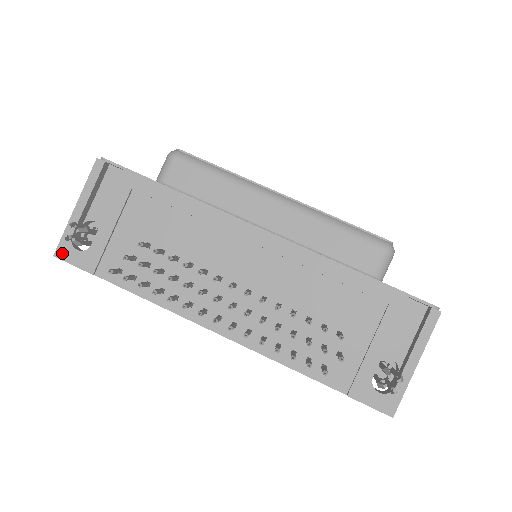
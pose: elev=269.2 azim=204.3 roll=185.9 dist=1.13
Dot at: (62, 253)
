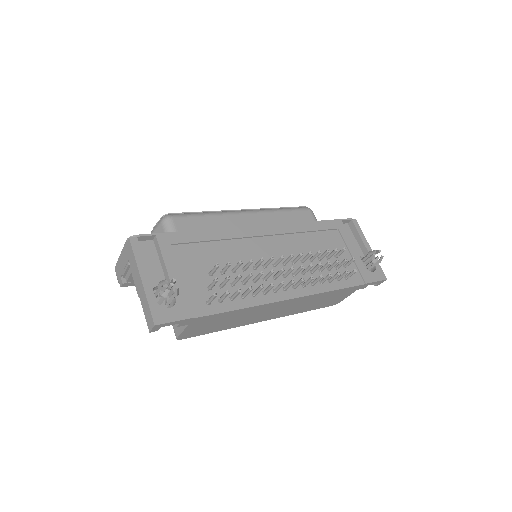
Dot at: (160, 318)
